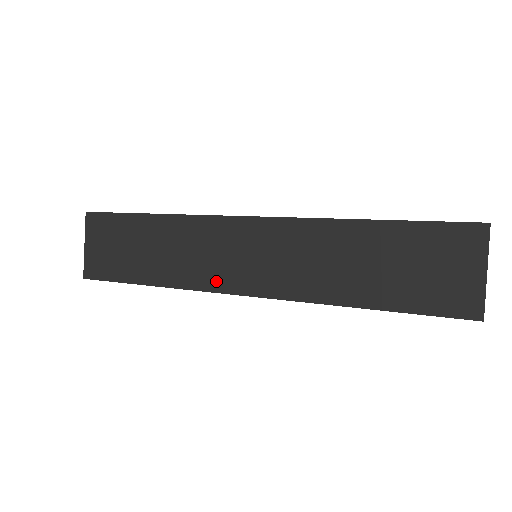
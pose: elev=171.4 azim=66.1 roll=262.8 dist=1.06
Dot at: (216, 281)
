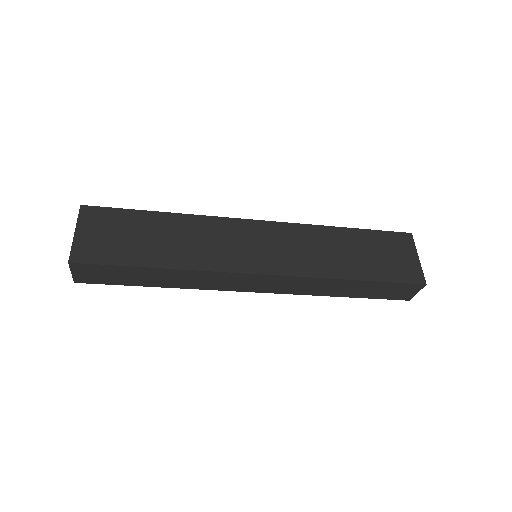
Dot at: (233, 264)
